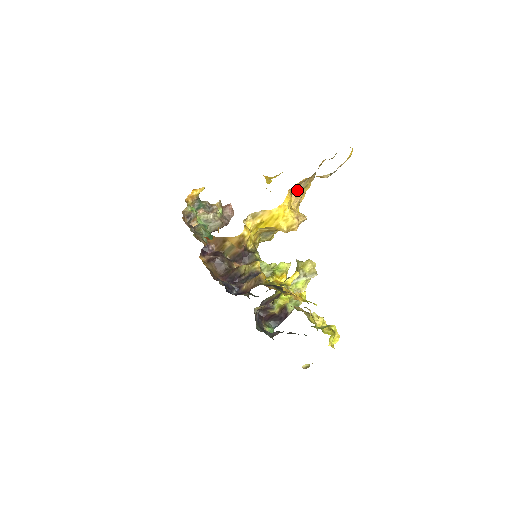
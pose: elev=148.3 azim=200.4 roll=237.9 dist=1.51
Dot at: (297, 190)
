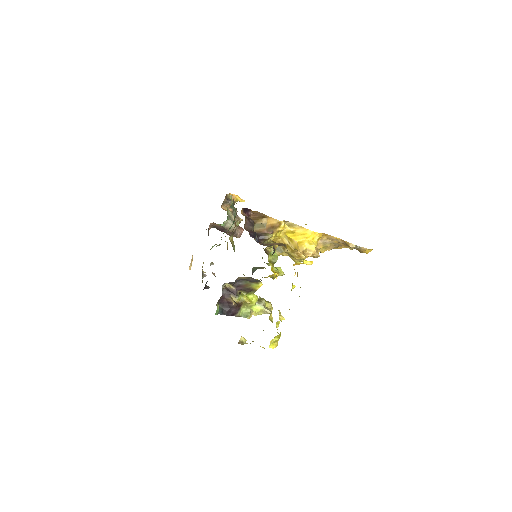
Dot at: (324, 240)
